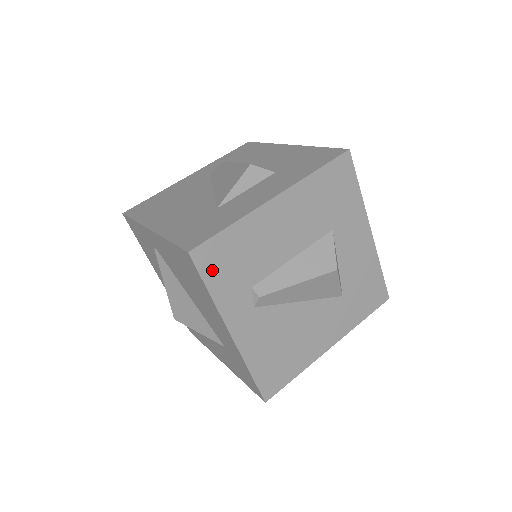
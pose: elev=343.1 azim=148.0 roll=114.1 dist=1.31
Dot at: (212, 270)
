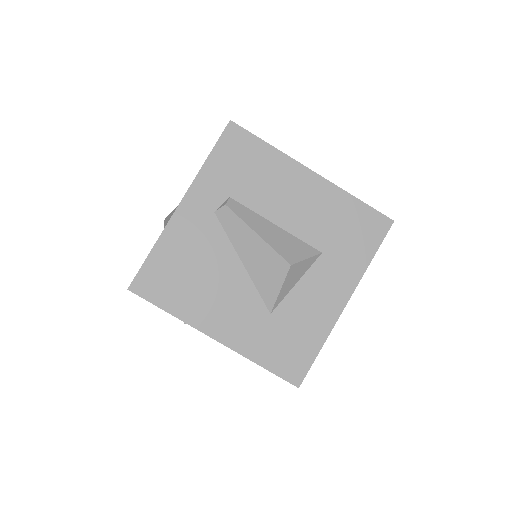
Dot at: (227, 149)
